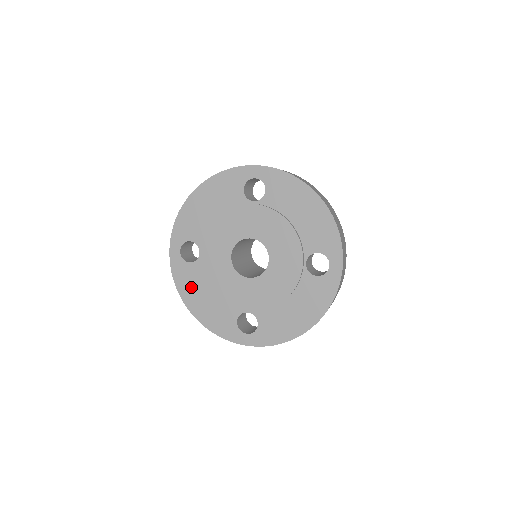
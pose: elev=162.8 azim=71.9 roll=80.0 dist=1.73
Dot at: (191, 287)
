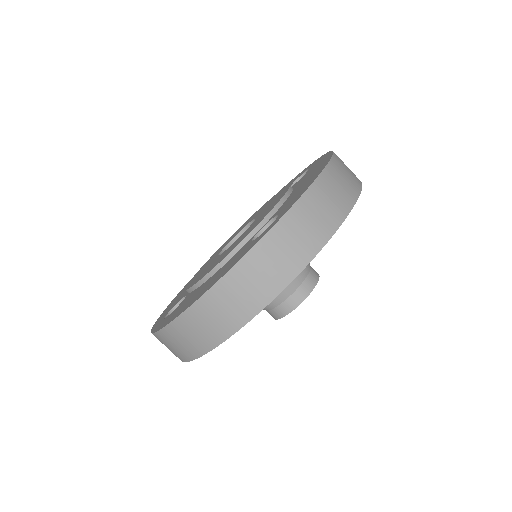
Dot at: occluded
